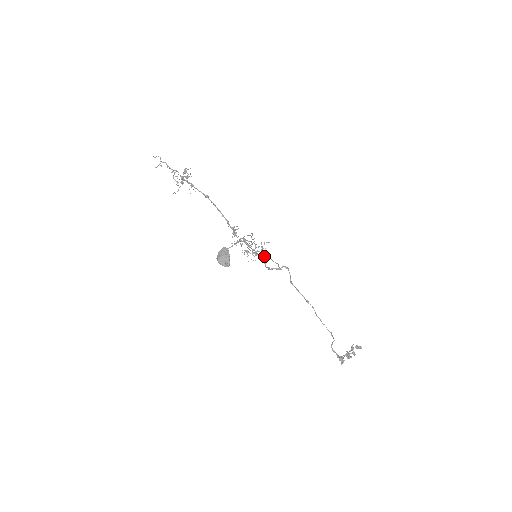
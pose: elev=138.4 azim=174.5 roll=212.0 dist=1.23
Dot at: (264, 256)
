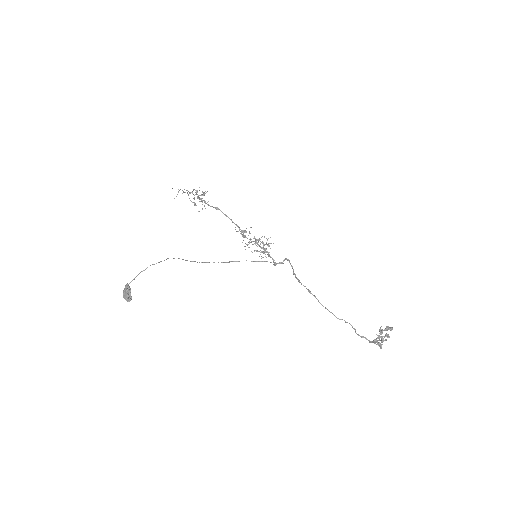
Dot at: (236, 261)
